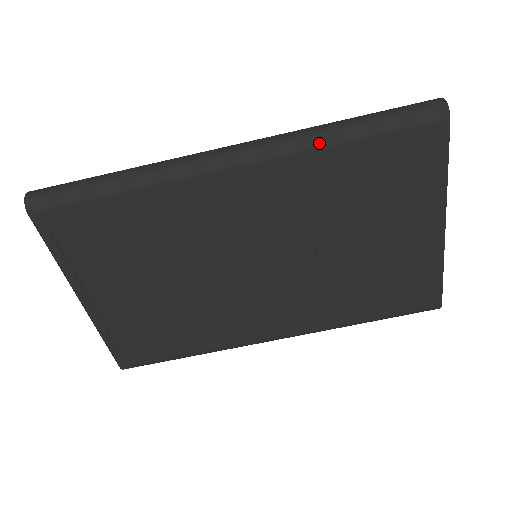
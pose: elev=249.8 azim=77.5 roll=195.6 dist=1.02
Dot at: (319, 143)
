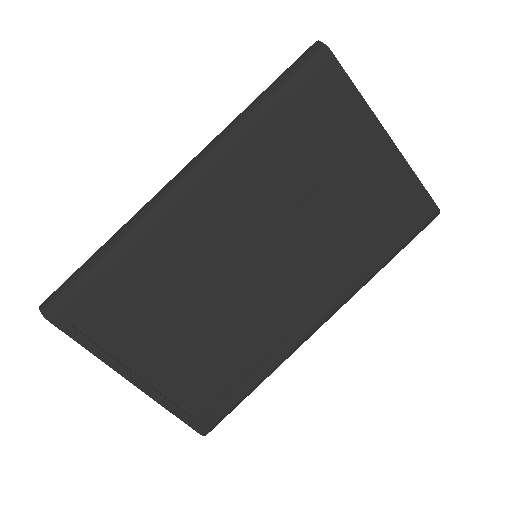
Dot at: (244, 126)
